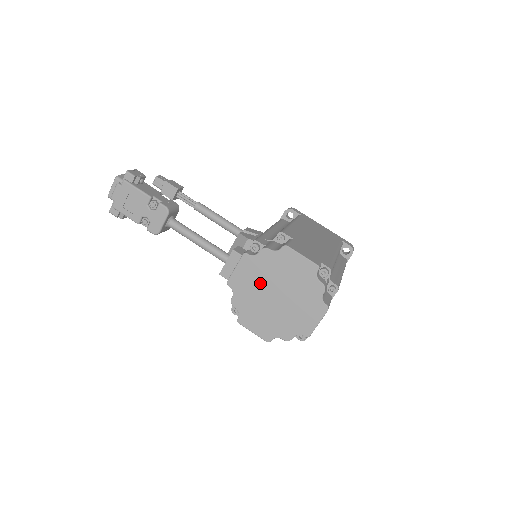
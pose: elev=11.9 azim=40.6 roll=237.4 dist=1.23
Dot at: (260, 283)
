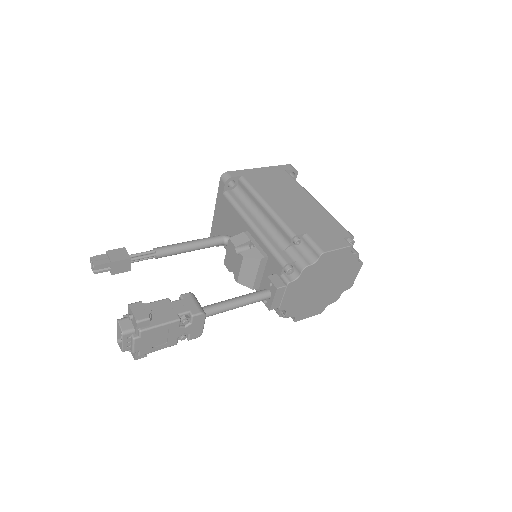
Dot at: (307, 289)
